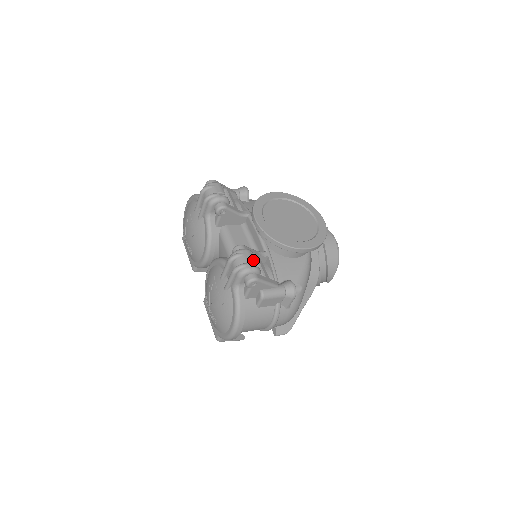
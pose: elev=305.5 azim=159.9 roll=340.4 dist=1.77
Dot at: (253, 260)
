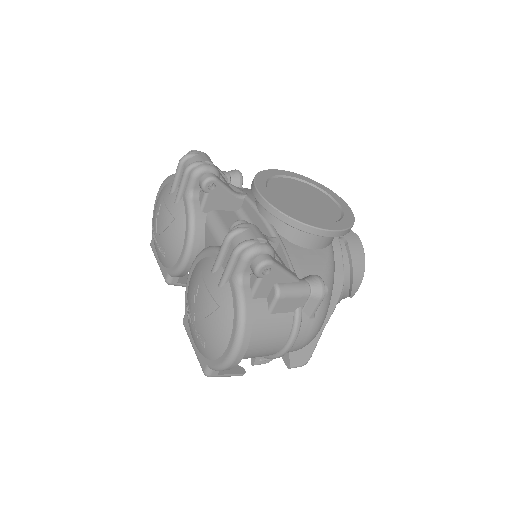
Dot at: (263, 237)
